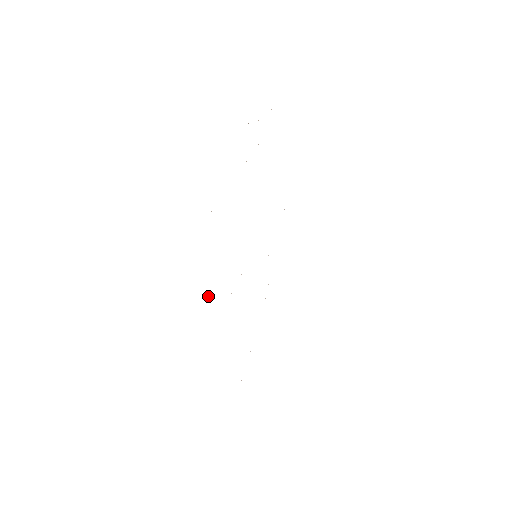
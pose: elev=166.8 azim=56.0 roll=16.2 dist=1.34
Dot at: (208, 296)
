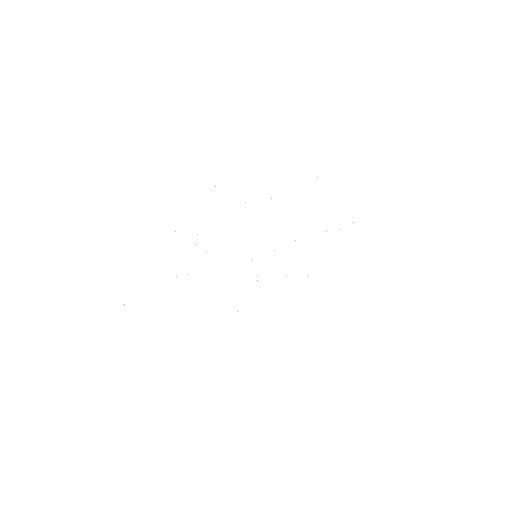
Dot at: occluded
